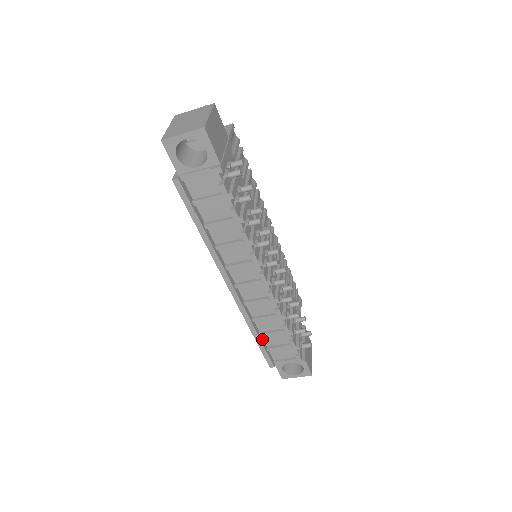
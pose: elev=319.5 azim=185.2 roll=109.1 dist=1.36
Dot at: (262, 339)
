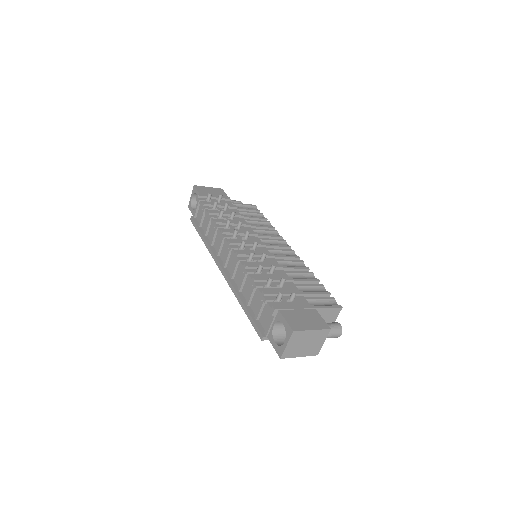
Dot at: (250, 309)
